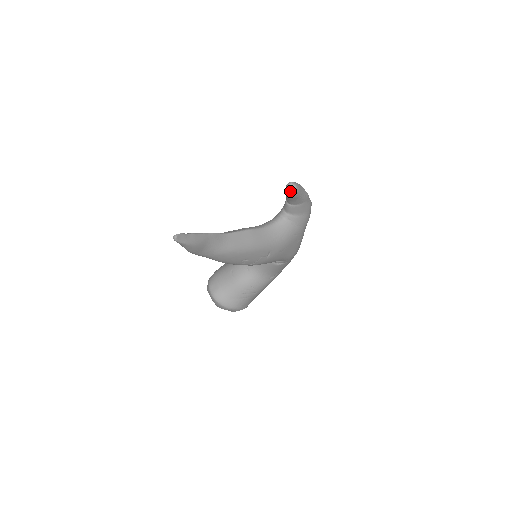
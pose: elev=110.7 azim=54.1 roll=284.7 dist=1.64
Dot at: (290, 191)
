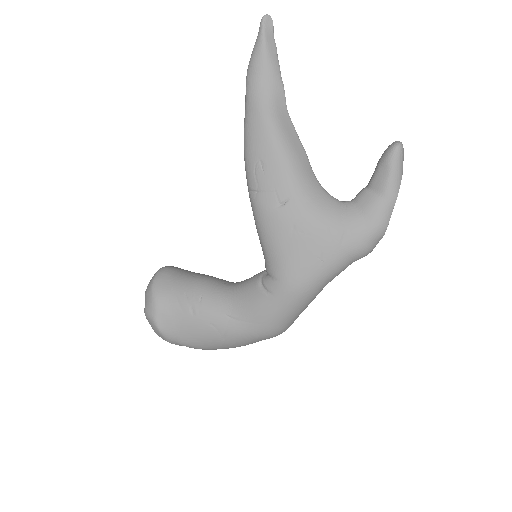
Dot at: (390, 146)
